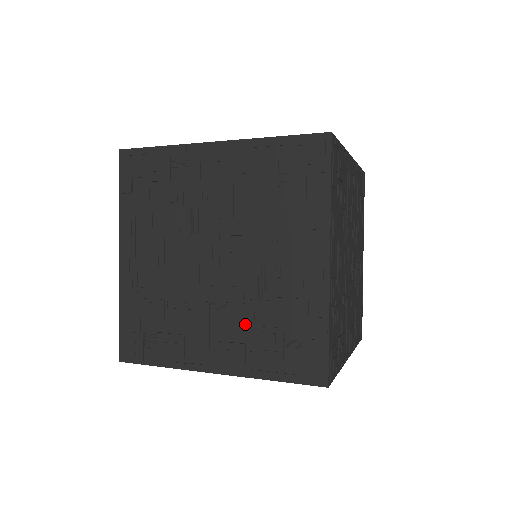
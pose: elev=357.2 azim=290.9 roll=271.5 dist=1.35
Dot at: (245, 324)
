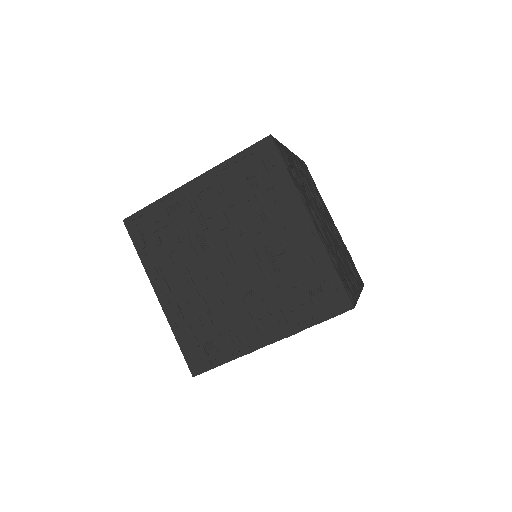
Dot at: (274, 296)
